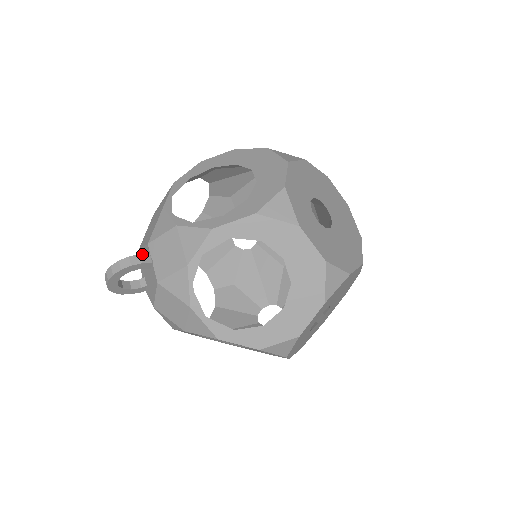
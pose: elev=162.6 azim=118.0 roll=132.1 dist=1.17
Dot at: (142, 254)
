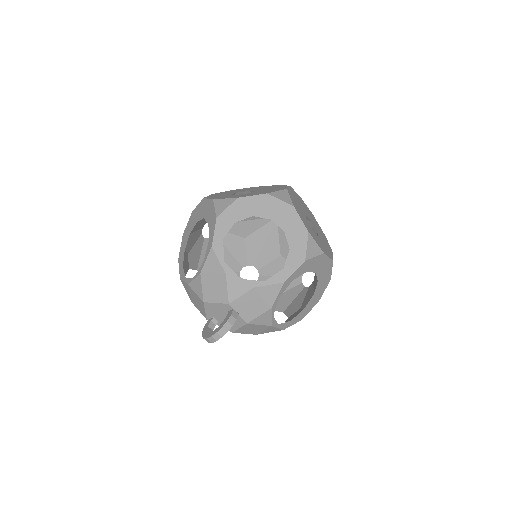
Dot at: (232, 313)
